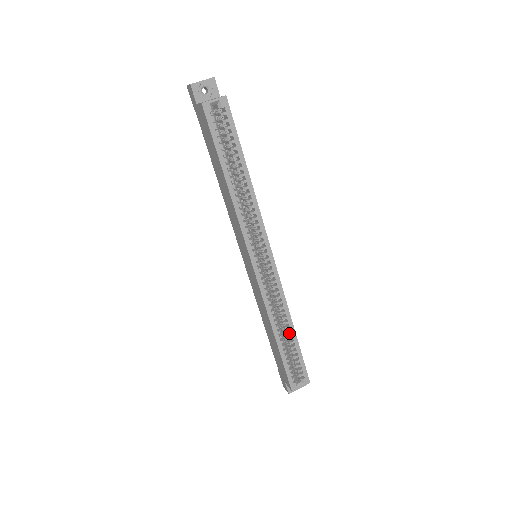
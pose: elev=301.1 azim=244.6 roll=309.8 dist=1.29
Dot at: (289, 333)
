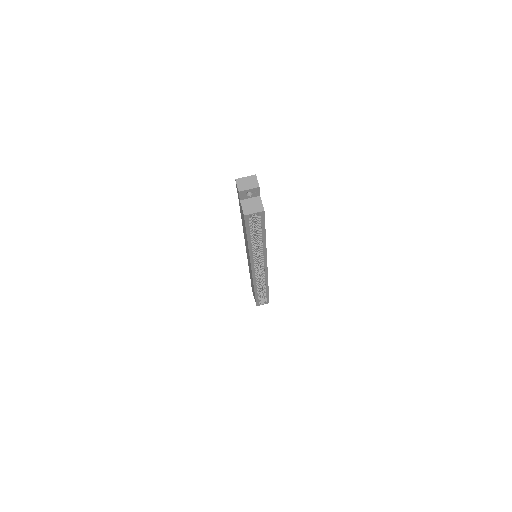
Dot at: (264, 290)
